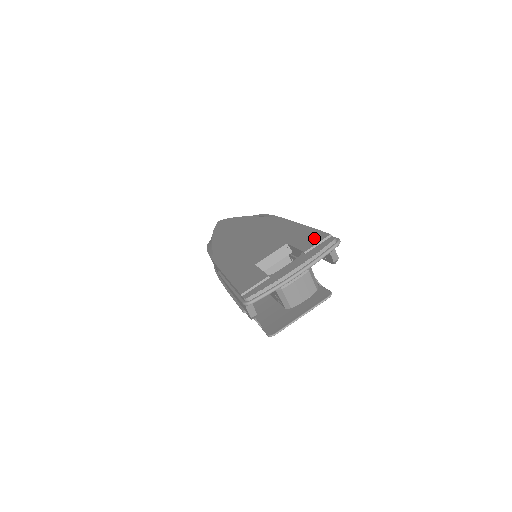
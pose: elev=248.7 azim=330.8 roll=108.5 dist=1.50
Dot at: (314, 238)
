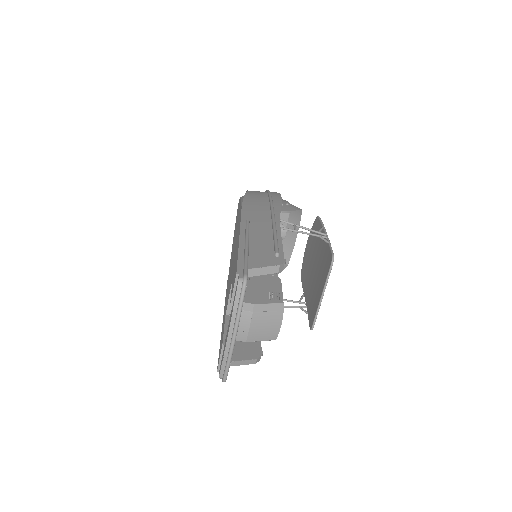
Dot at: (234, 278)
